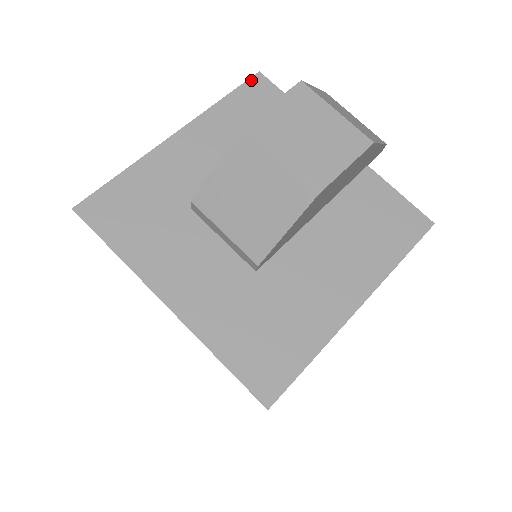
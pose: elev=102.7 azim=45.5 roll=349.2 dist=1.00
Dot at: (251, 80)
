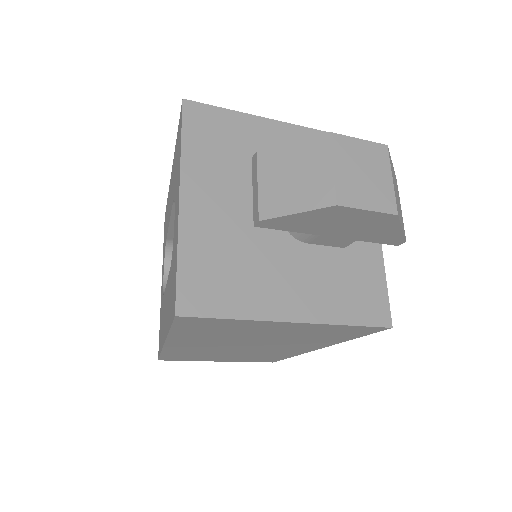
Dot at: occluded
